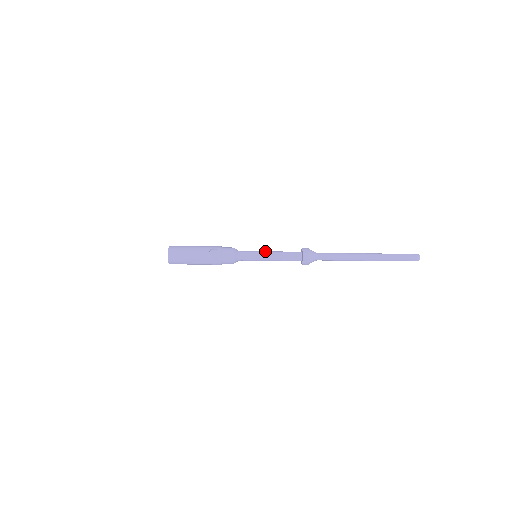
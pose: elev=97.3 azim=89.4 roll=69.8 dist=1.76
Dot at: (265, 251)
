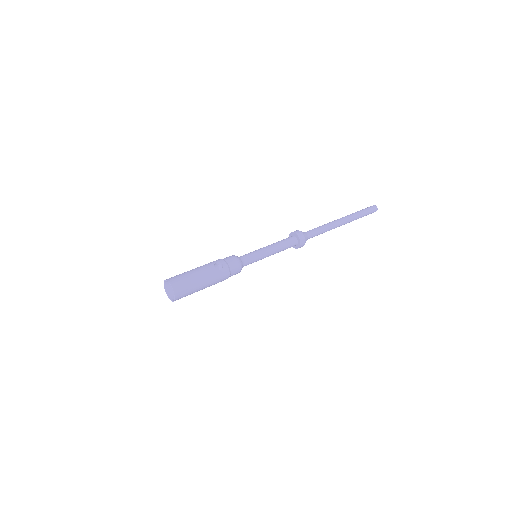
Dot at: (263, 247)
